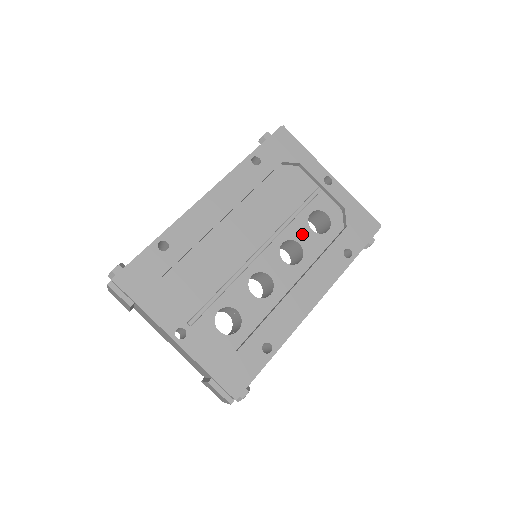
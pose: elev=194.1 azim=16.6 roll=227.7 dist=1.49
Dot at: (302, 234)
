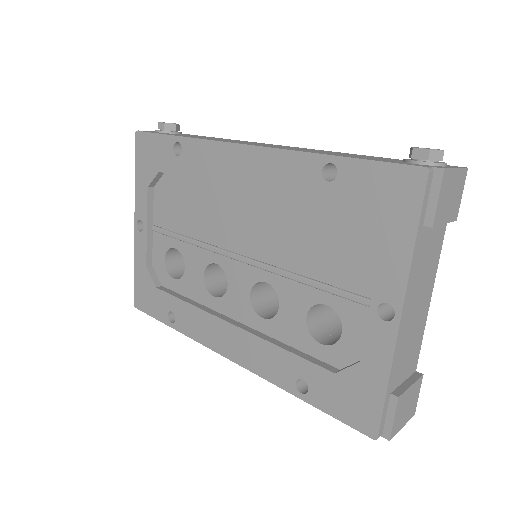
Dot at: (292, 305)
